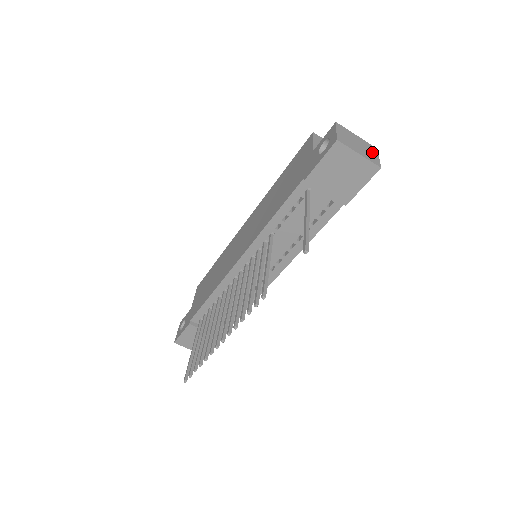
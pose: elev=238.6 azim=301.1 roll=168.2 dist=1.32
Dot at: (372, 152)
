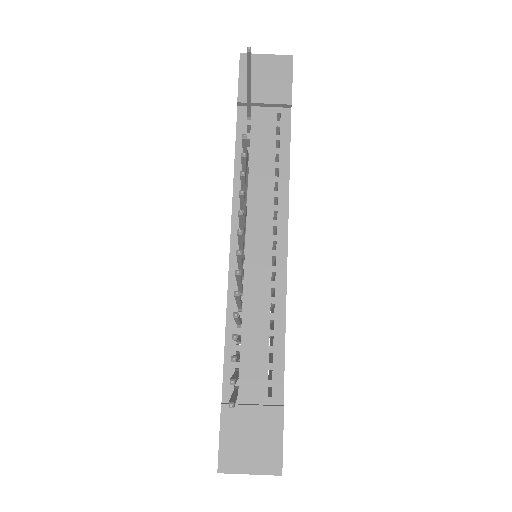
Dot at: occluded
